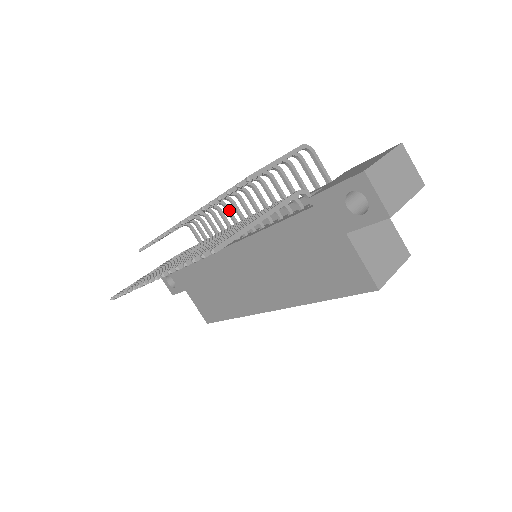
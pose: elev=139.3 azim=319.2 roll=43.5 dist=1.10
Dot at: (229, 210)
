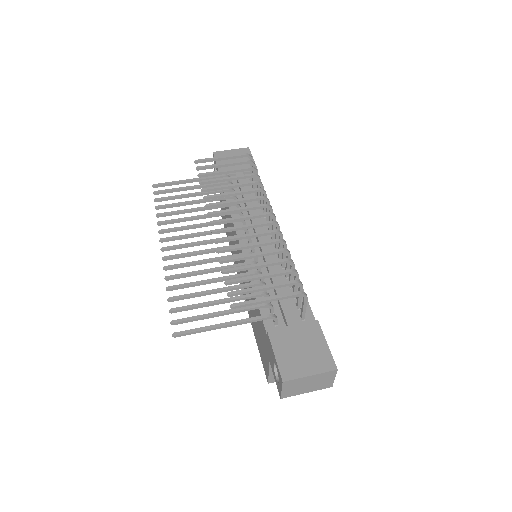
Dot at: occluded
